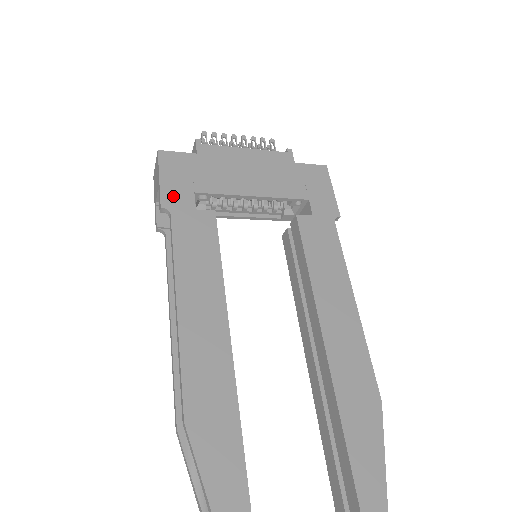
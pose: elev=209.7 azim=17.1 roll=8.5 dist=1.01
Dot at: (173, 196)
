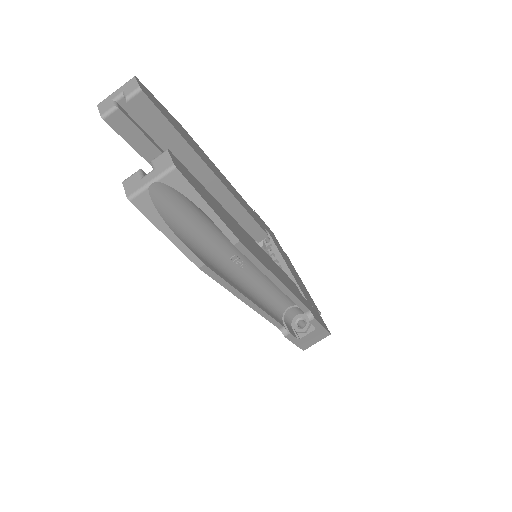
Dot at: (262, 221)
